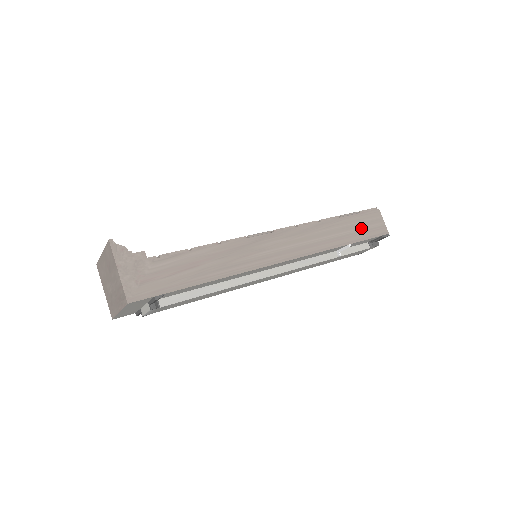
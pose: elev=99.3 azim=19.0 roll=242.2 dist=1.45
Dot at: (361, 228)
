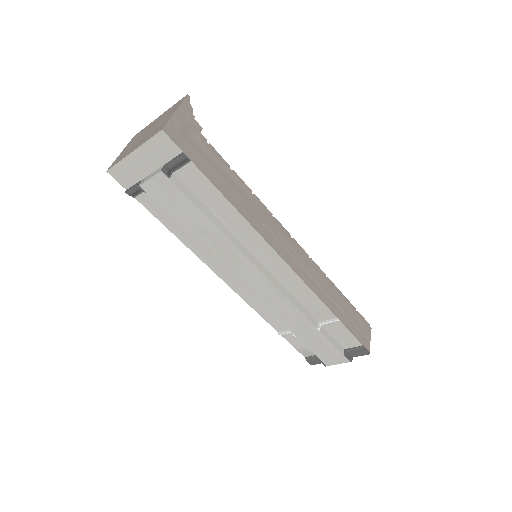
Dot at: (352, 321)
